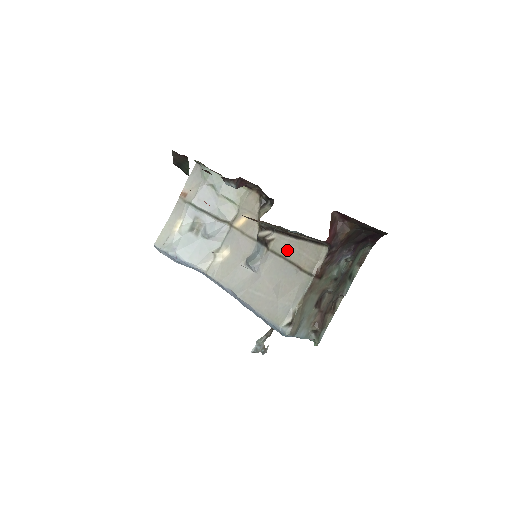
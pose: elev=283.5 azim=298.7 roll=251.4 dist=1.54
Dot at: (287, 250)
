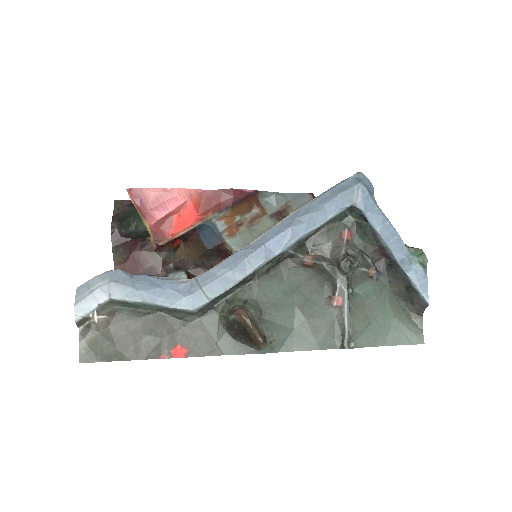
Dot at: occluded
